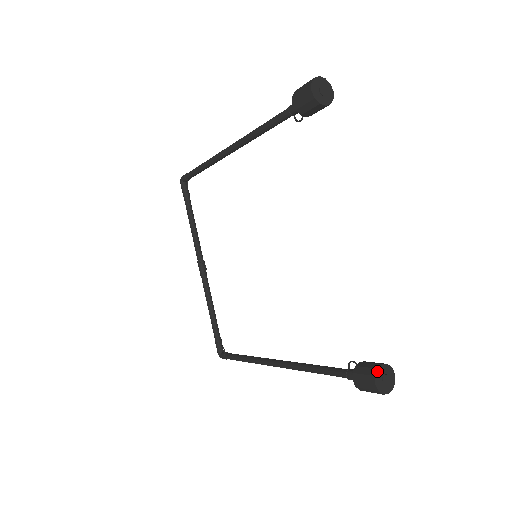
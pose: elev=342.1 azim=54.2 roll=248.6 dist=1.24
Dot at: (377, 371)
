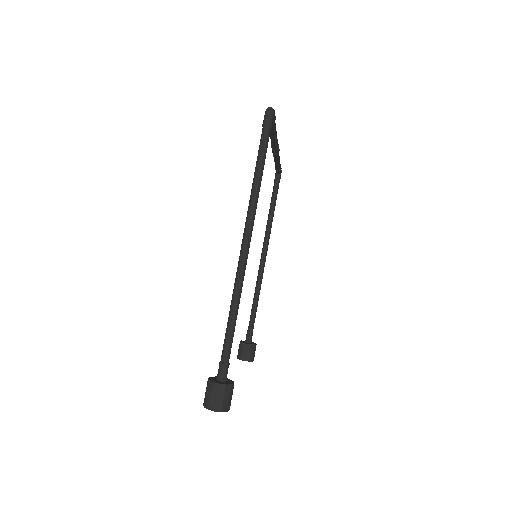
Dot at: (240, 359)
